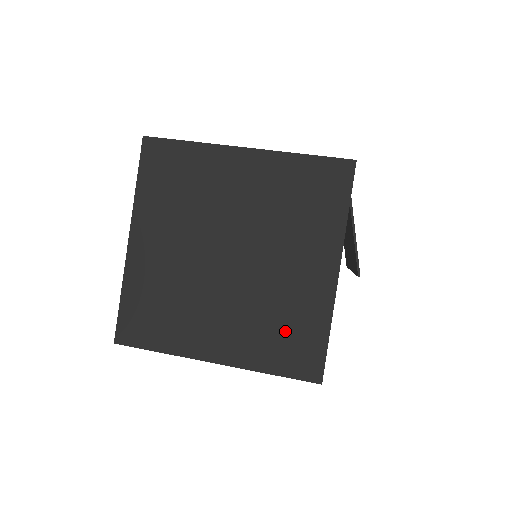
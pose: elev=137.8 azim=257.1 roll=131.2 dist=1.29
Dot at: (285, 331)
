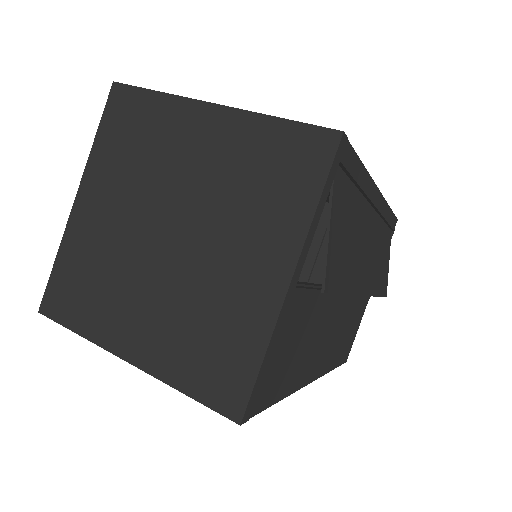
Dot at: (211, 342)
